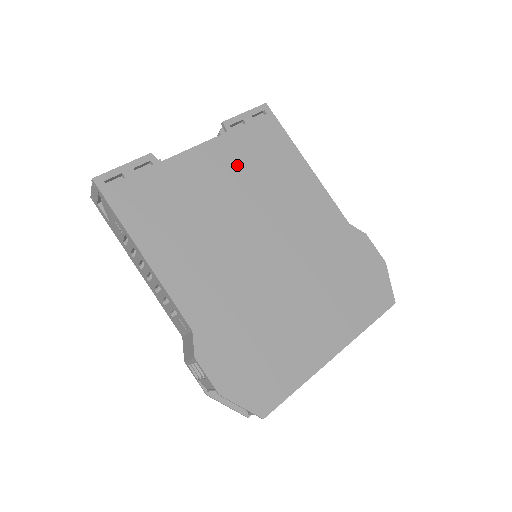
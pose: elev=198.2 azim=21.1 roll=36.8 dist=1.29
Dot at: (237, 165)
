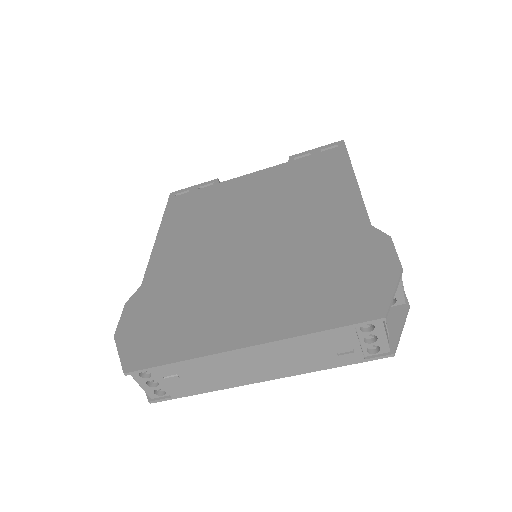
Dot at: (278, 182)
